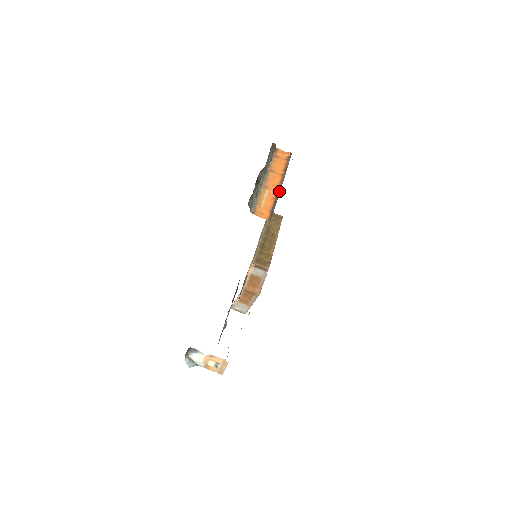
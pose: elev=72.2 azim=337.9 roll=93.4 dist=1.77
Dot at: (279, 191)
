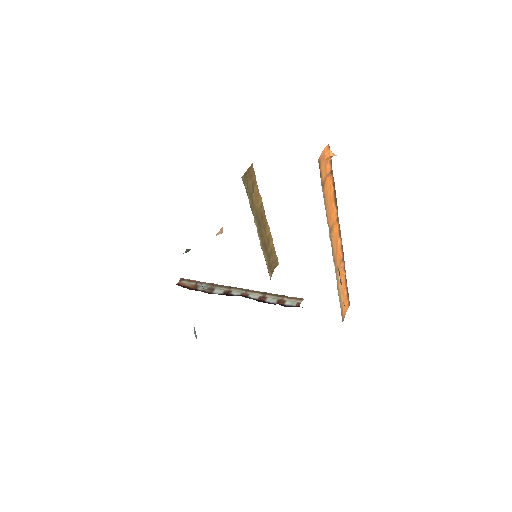
Dot at: (343, 256)
